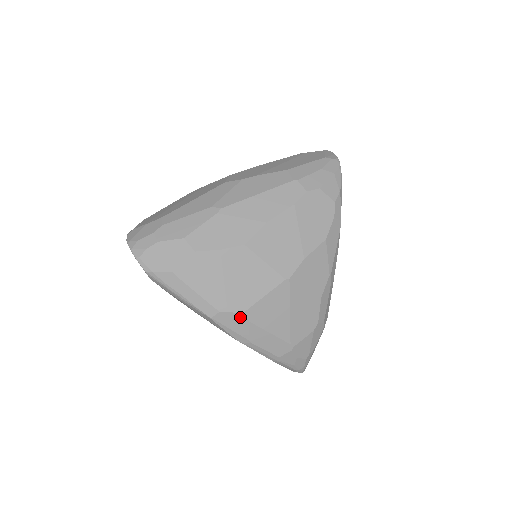
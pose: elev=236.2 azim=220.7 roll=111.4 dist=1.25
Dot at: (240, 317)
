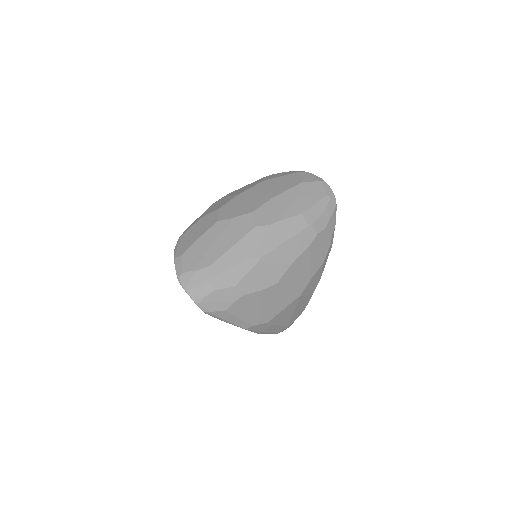
Dot at: (265, 325)
